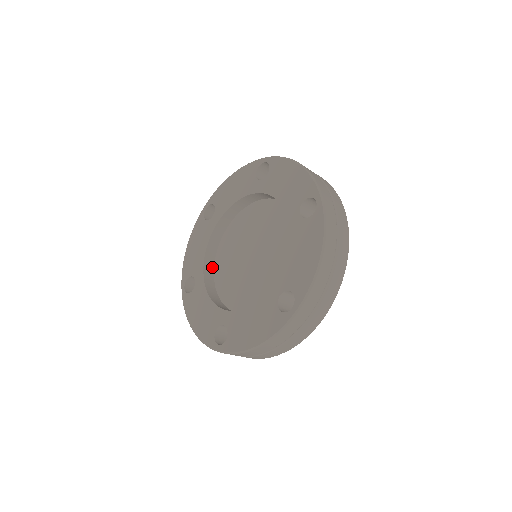
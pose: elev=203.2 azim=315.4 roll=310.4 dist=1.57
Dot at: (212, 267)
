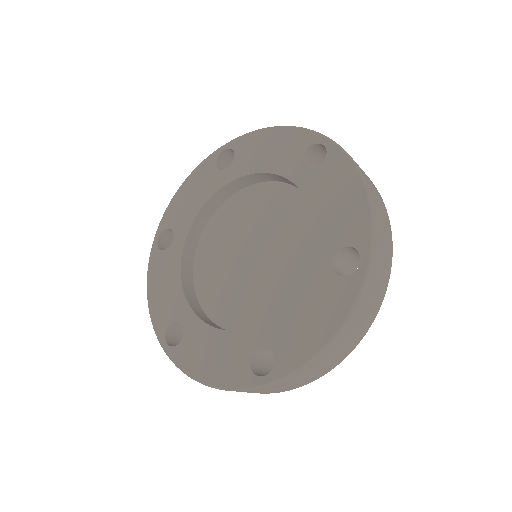
Dot at: (196, 301)
